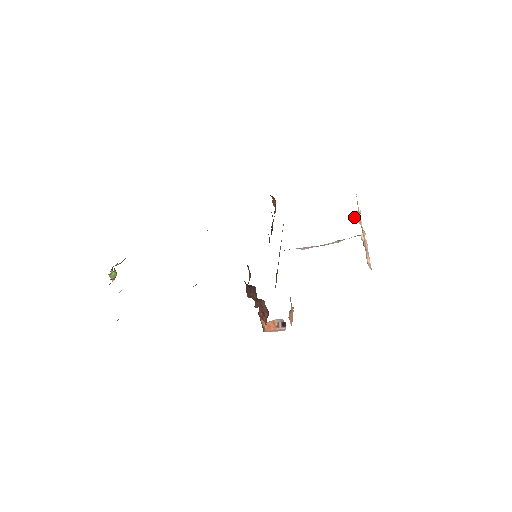
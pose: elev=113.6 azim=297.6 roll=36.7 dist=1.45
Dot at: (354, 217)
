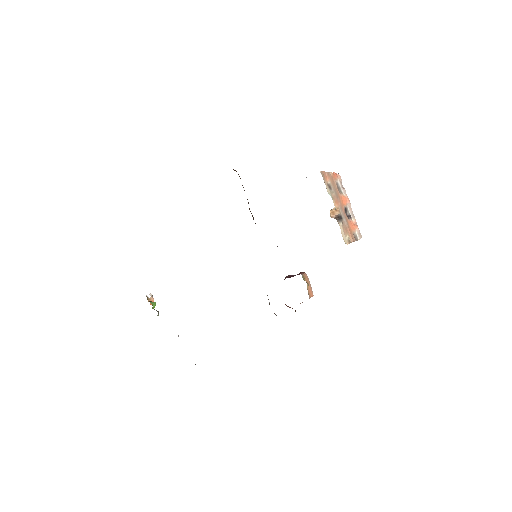
Dot at: (331, 214)
